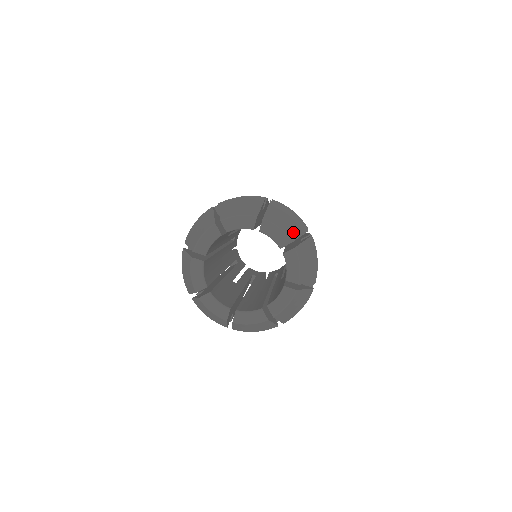
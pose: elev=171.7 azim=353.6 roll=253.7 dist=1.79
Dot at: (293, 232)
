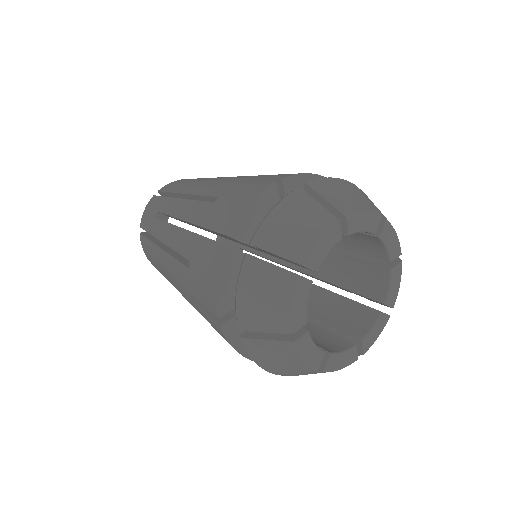
Dot at: (367, 202)
